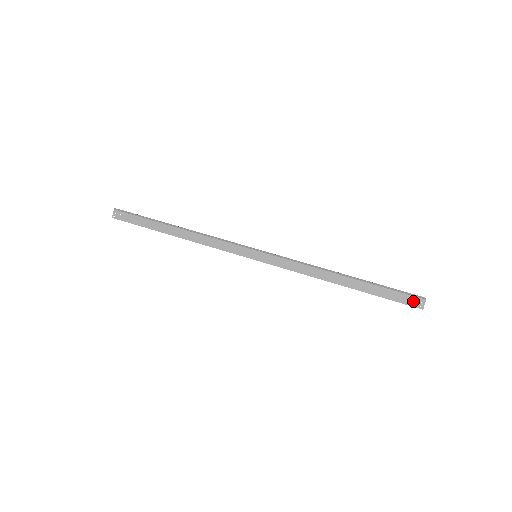
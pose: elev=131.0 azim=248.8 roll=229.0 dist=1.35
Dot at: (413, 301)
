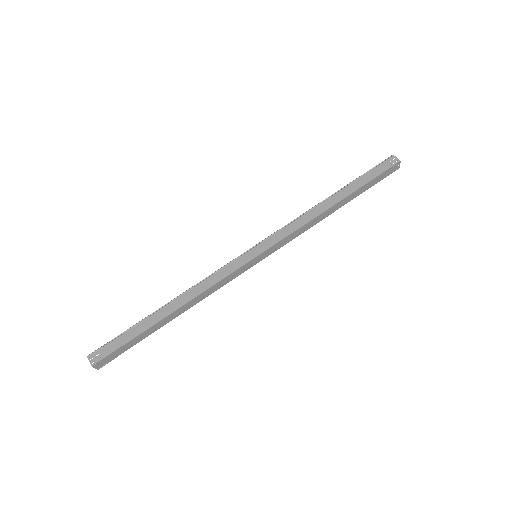
Dot at: (389, 163)
